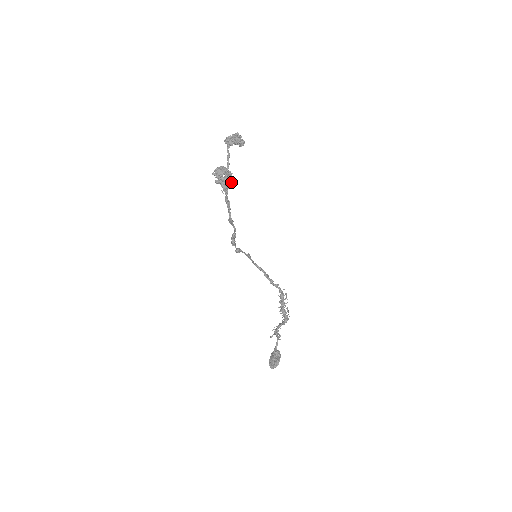
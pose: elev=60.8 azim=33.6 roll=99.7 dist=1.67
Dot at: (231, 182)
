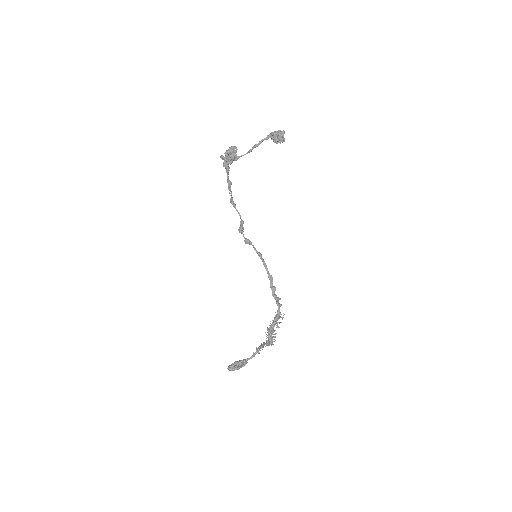
Dot at: (230, 163)
